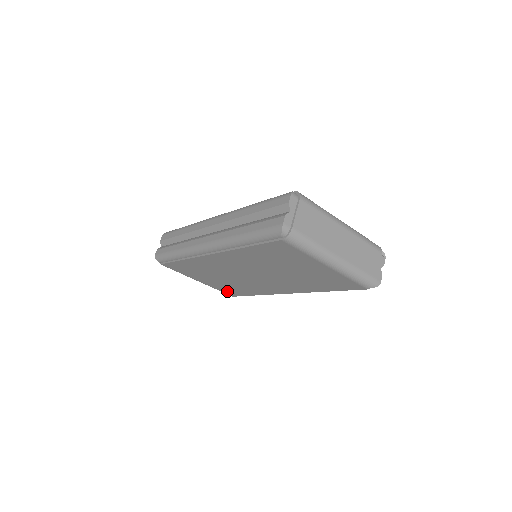
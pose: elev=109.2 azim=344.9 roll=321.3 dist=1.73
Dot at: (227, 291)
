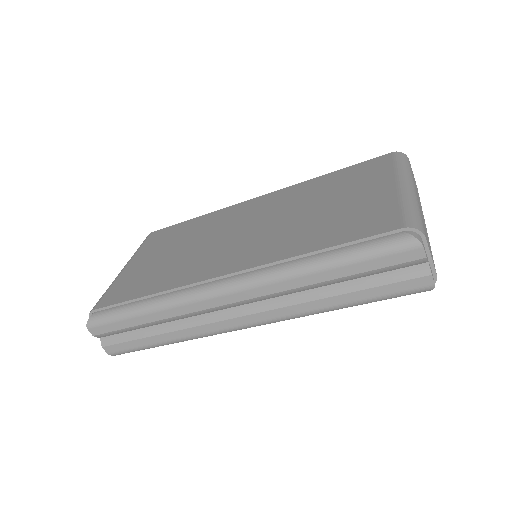
Dot at: occluded
